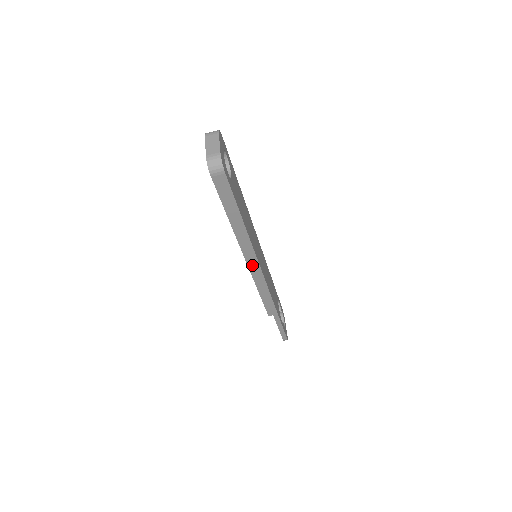
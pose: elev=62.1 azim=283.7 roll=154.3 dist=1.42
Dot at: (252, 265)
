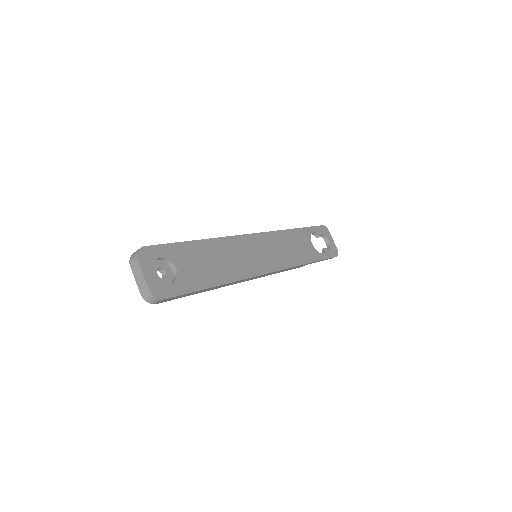
Dot at: (253, 278)
